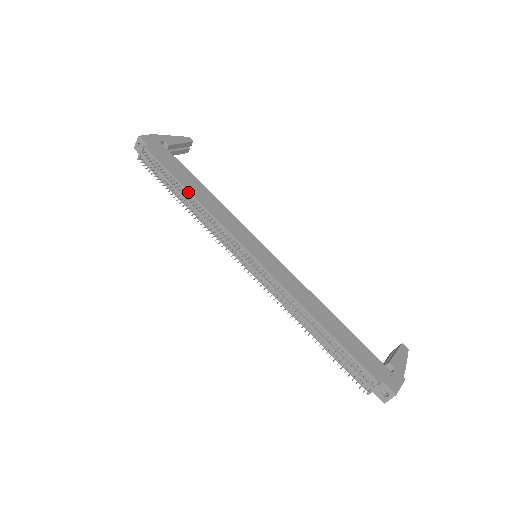
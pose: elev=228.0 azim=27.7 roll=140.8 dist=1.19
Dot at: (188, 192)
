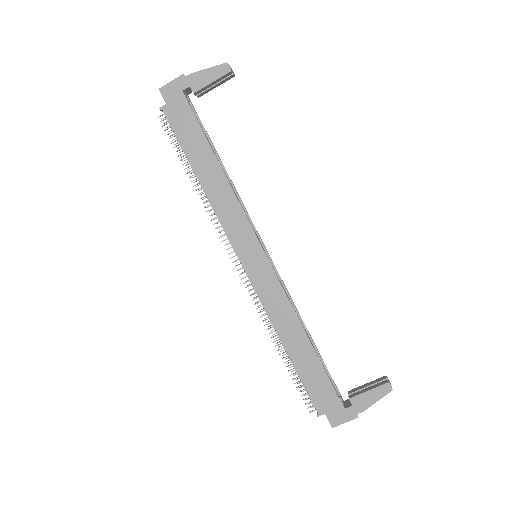
Dot at: (197, 176)
